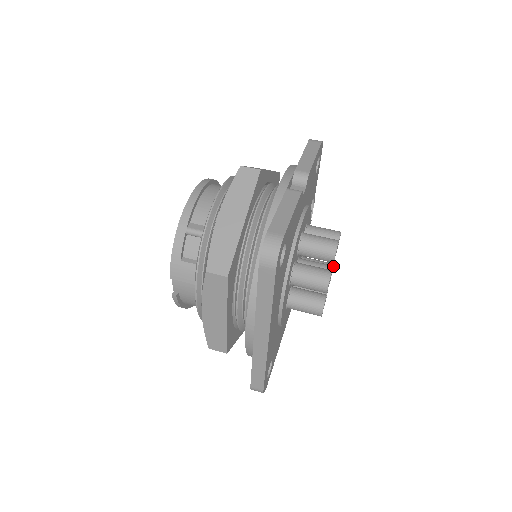
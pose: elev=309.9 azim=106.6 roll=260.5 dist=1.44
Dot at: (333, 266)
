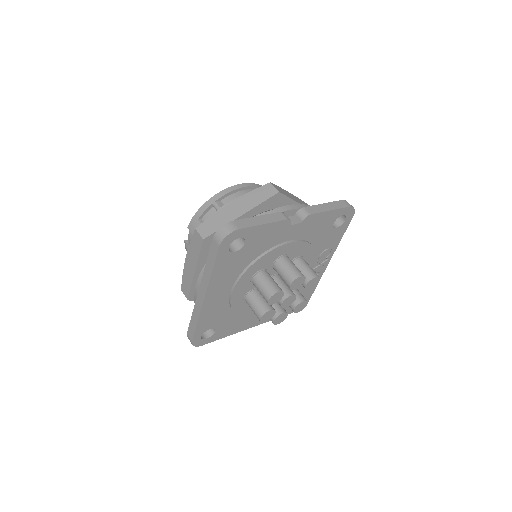
Dot at: (303, 301)
